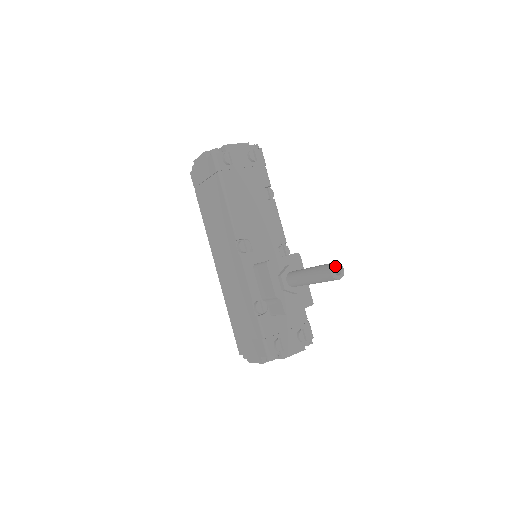
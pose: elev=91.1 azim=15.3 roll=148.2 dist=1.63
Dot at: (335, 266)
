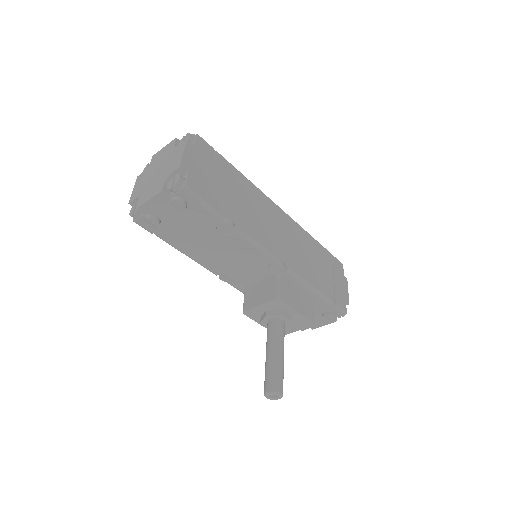
Dot at: (268, 395)
